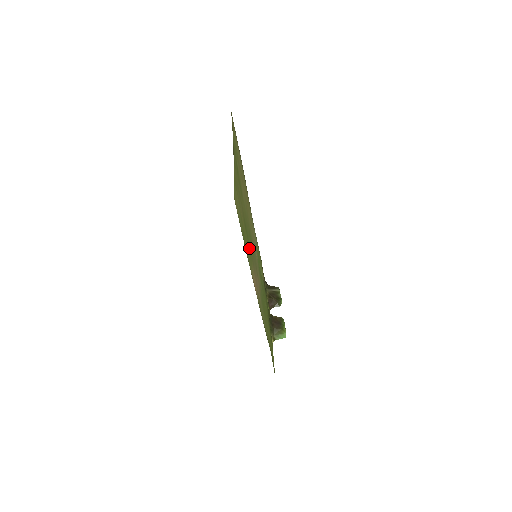
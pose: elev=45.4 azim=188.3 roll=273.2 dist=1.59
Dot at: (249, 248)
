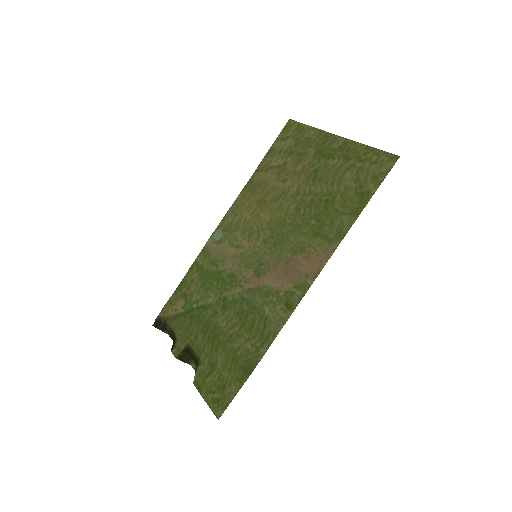
Dot at: (320, 225)
